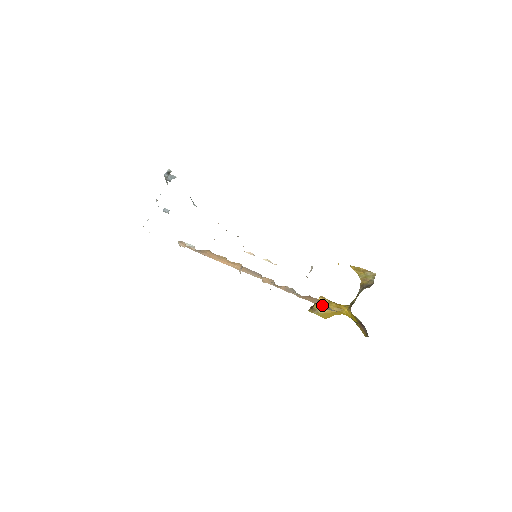
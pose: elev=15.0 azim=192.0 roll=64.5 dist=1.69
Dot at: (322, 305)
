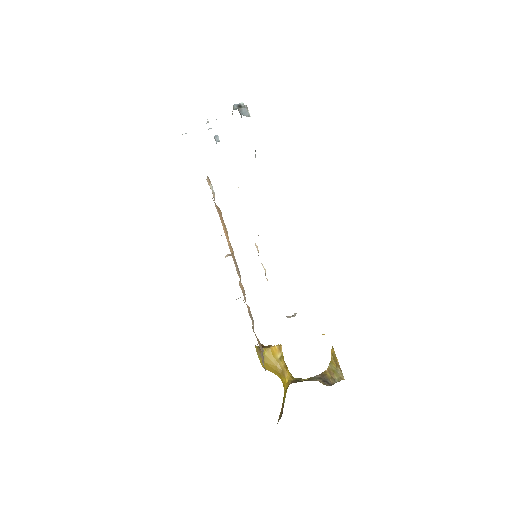
Dot at: (263, 359)
